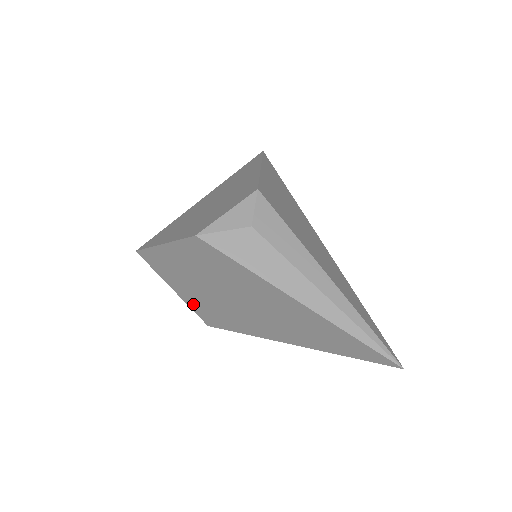
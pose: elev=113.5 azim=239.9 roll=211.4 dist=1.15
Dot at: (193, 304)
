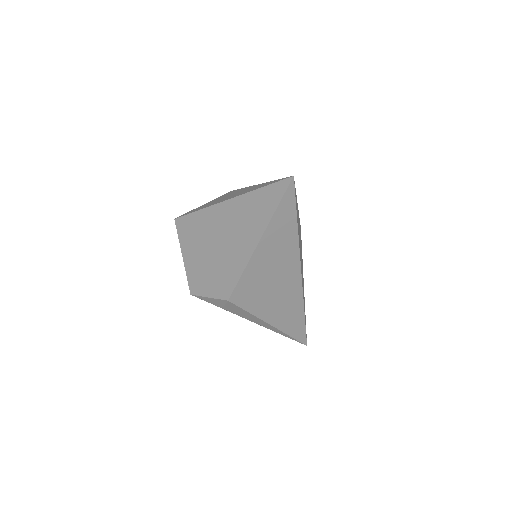
Dot at: occluded
